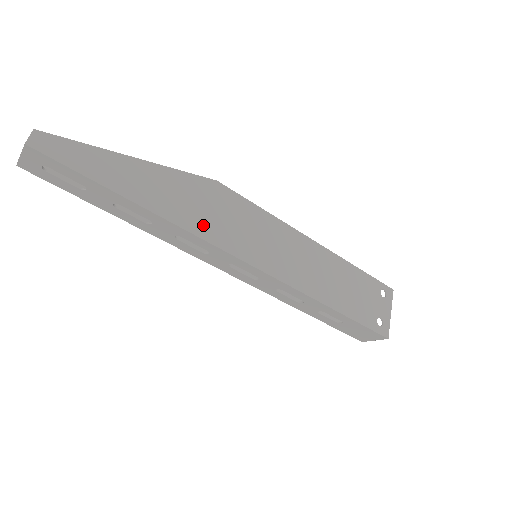
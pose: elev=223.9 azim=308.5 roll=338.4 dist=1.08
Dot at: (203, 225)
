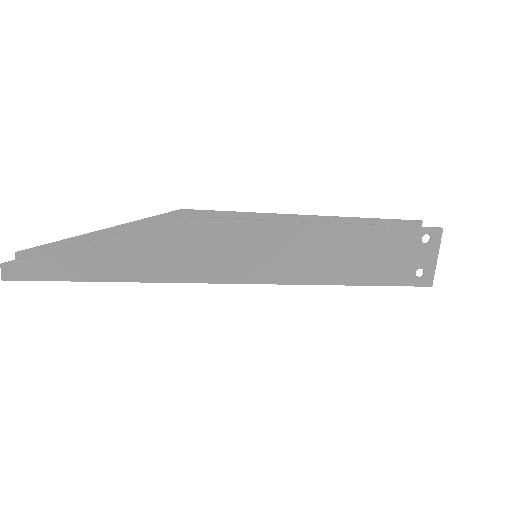
Dot at: (182, 269)
